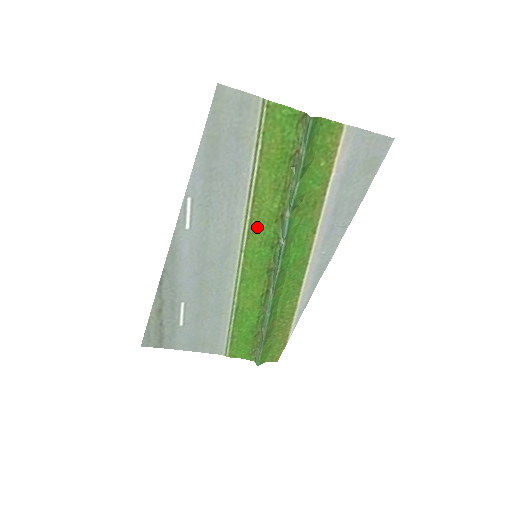
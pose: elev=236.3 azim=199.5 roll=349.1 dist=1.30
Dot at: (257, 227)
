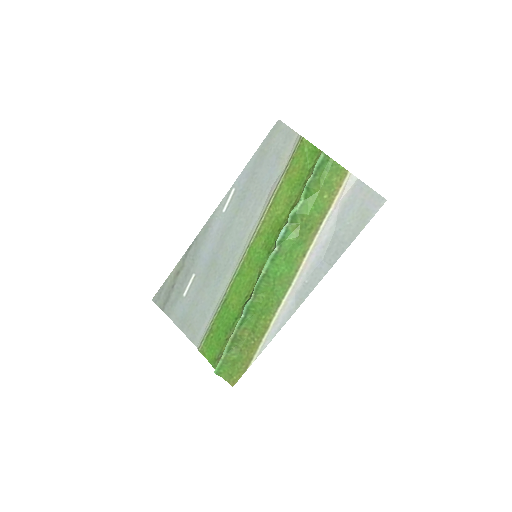
Dot at: (265, 230)
